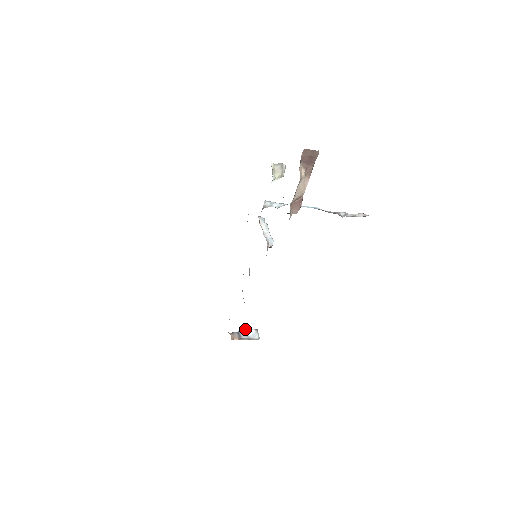
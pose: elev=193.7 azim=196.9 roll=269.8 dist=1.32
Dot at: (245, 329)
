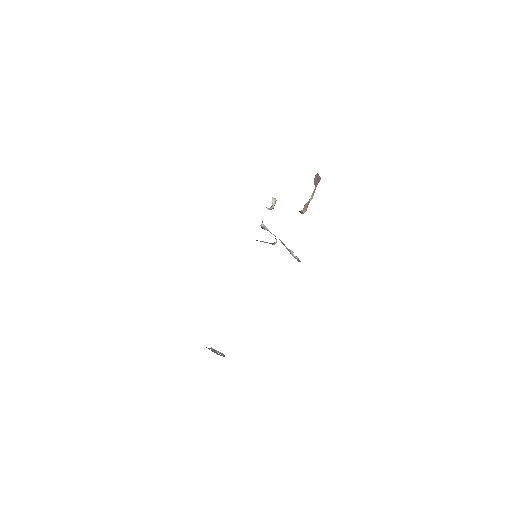
Dot at: occluded
